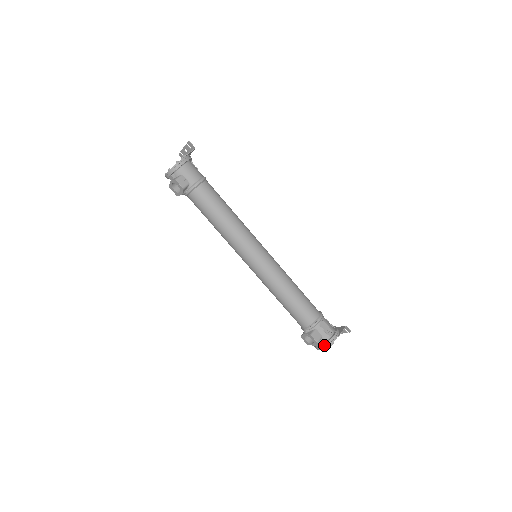
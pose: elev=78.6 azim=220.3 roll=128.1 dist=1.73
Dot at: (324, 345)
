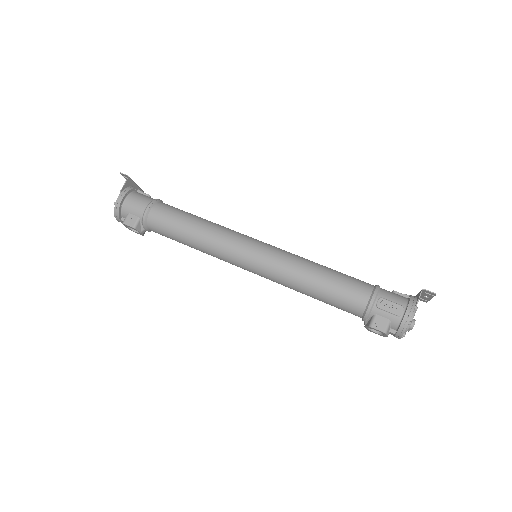
Dot at: (398, 331)
